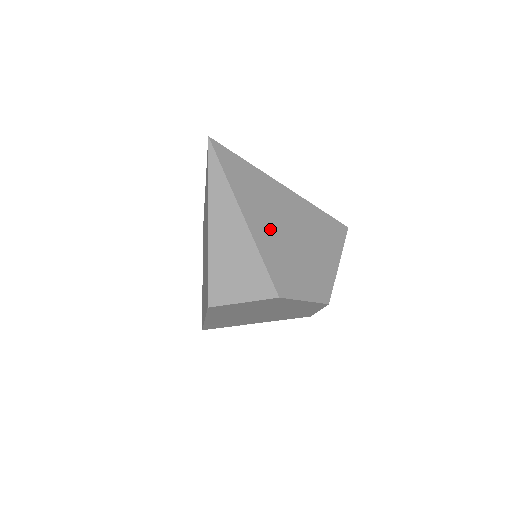
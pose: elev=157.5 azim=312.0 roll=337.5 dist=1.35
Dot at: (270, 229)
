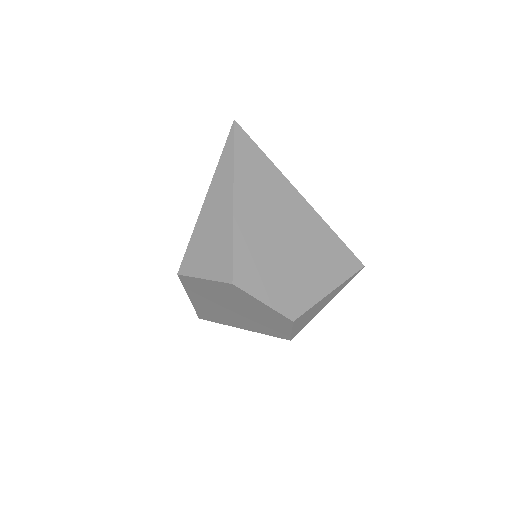
Dot at: (259, 222)
